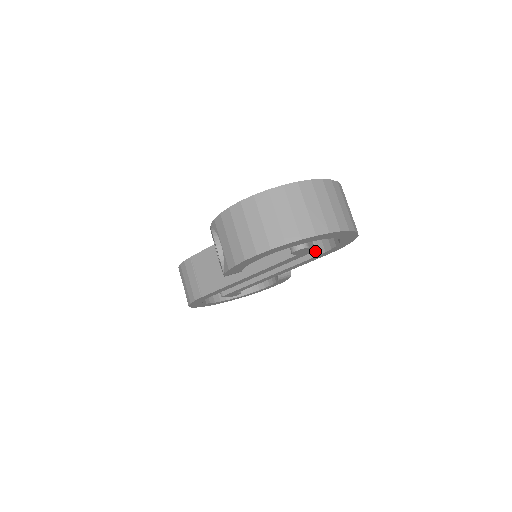
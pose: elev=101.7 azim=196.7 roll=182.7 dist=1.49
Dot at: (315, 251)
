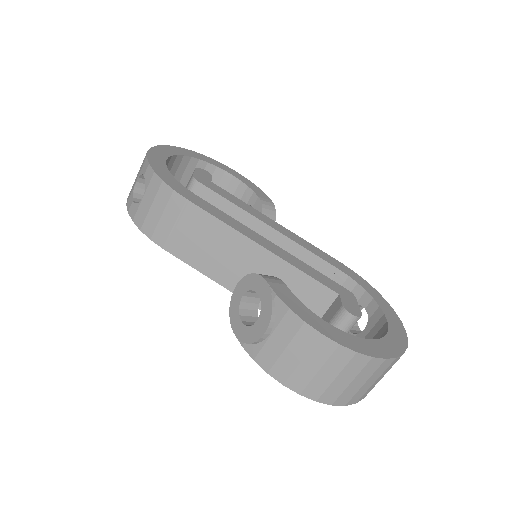
Dot at: occluded
